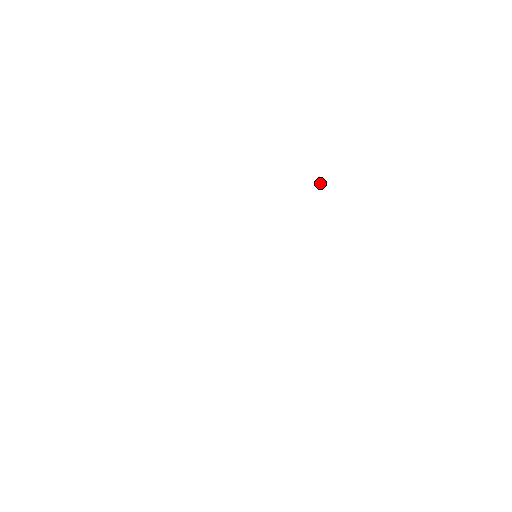
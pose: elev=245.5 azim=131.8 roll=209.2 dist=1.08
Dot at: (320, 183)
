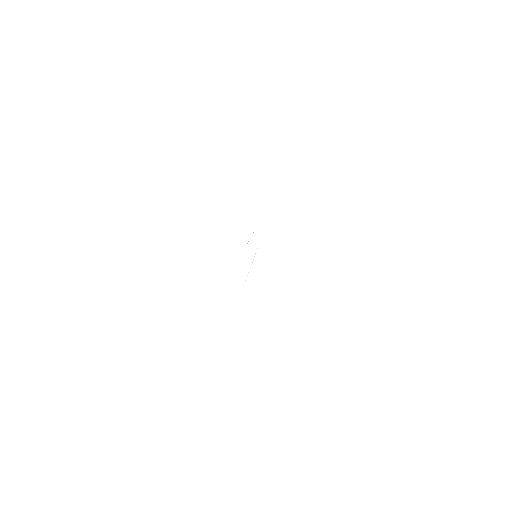
Dot at: occluded
